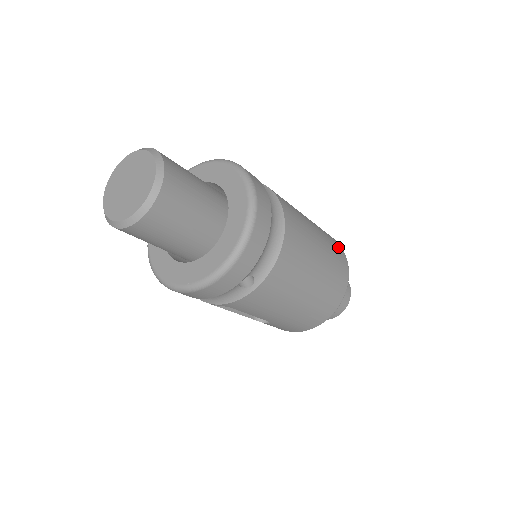
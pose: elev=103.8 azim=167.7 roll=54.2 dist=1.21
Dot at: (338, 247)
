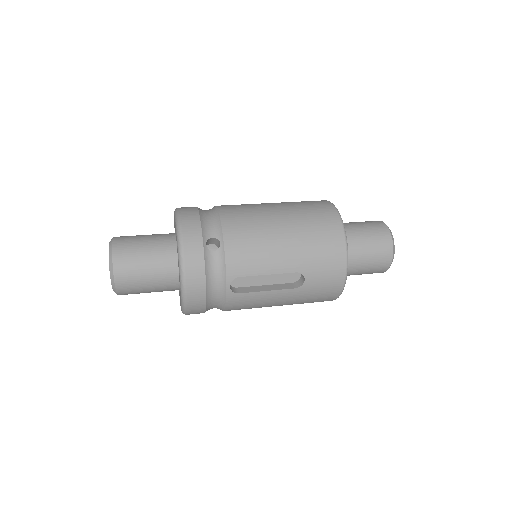
Dot at: occluded
